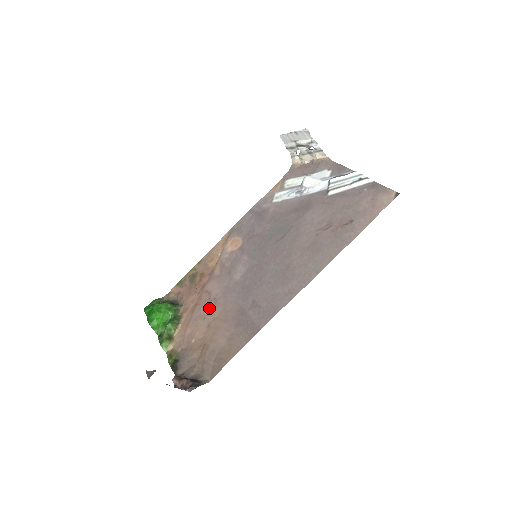
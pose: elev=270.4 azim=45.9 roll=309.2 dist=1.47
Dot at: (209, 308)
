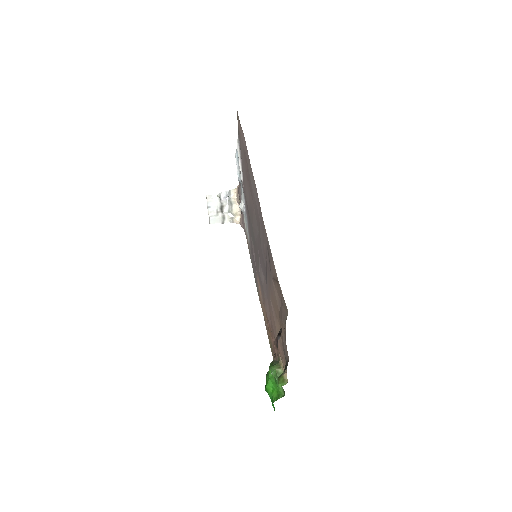
Dot at: (272, 316)
